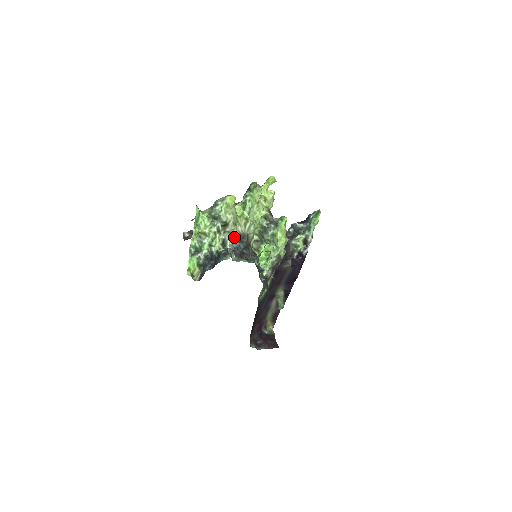
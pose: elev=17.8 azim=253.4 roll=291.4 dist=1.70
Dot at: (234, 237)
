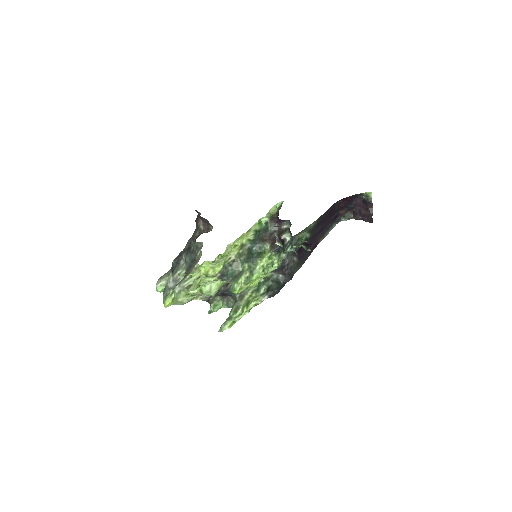
Dot at: occluded
